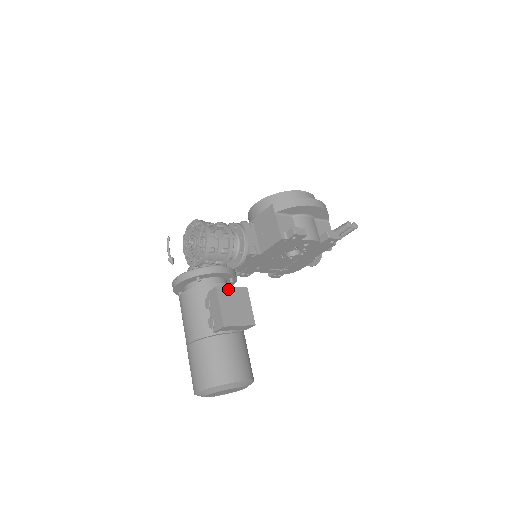
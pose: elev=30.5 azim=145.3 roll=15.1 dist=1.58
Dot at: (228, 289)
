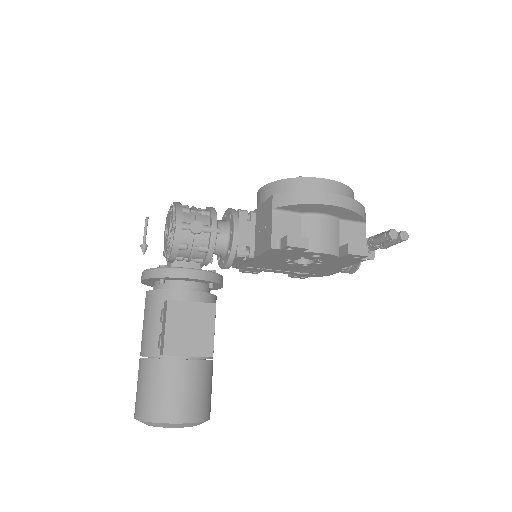
Dot at: (185, 305)
